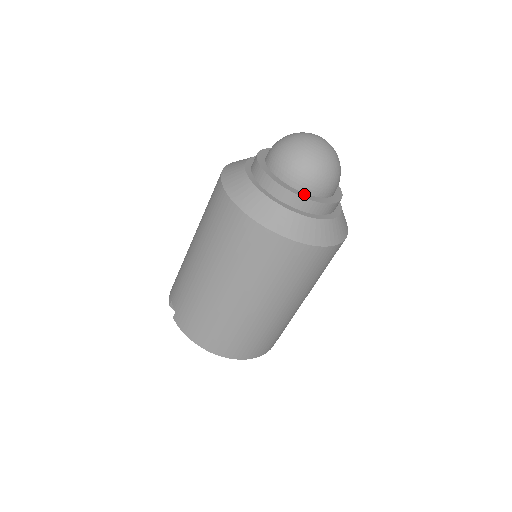
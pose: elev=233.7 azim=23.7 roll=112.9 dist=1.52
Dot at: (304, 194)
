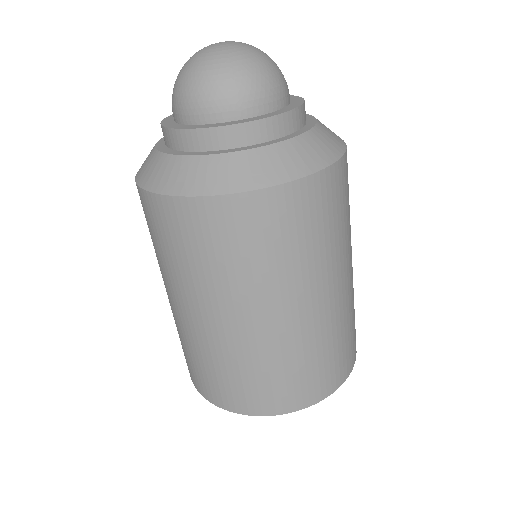
Dot at: (215, 124)
